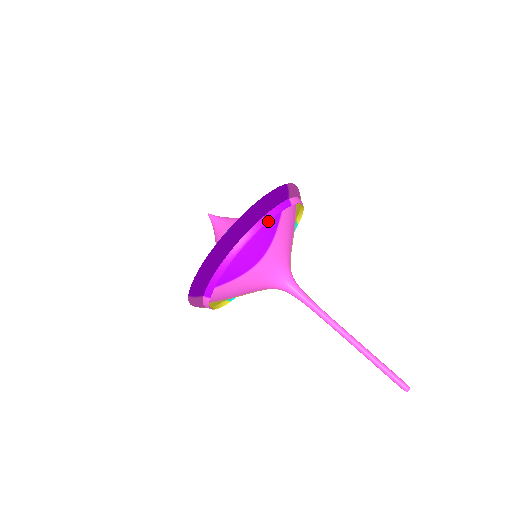
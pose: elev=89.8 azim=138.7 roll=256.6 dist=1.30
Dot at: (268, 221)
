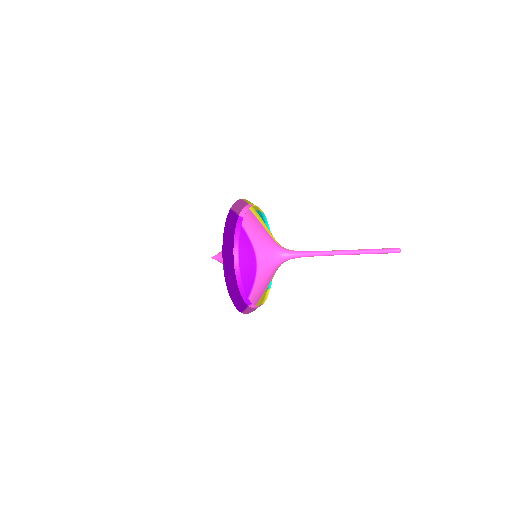
Dot at: (238, 241)
